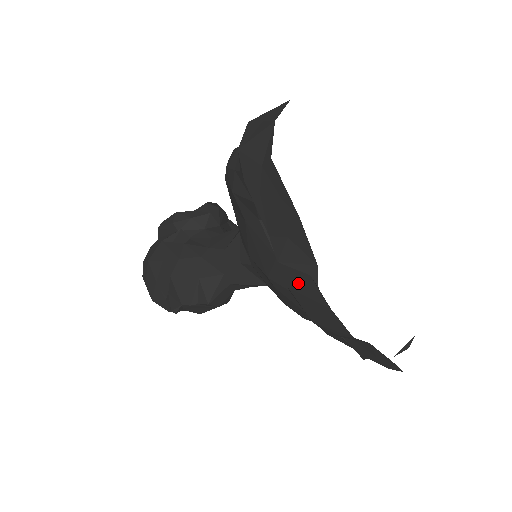
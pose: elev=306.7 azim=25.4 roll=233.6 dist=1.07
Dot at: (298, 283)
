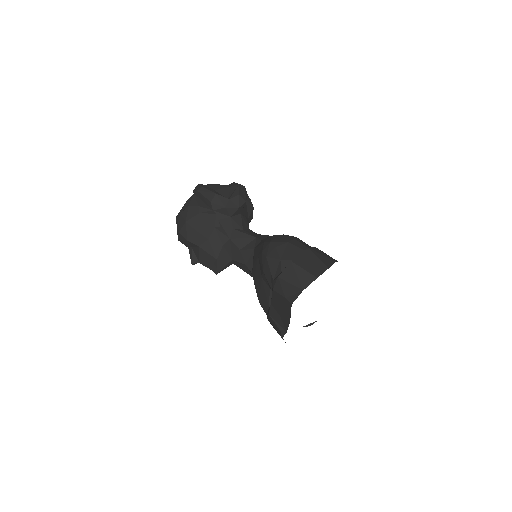
Dot at: (273, 324)
